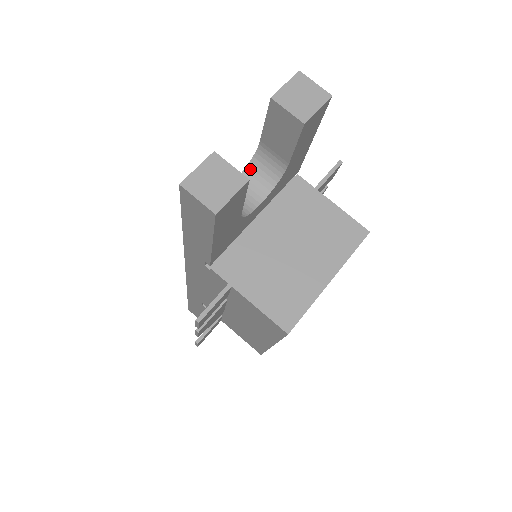
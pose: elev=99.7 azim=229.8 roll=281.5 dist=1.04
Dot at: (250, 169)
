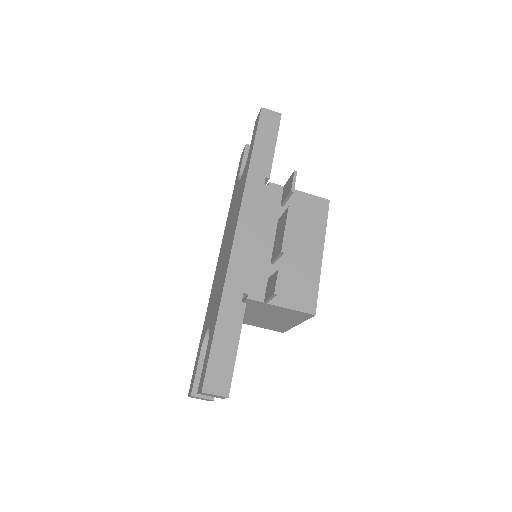
Dot at: occluded
